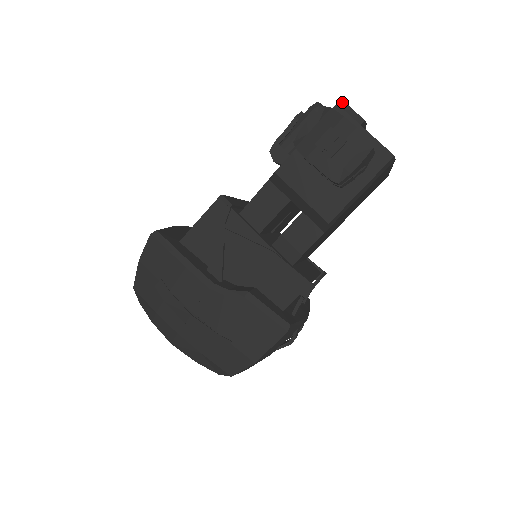
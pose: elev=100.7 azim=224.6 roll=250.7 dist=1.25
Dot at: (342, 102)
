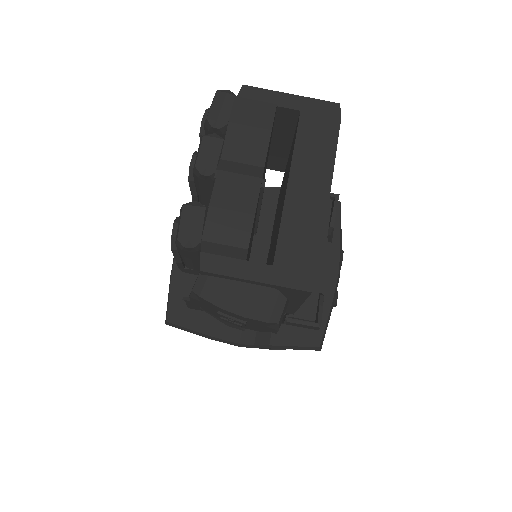
Dot at: (203, 243)
